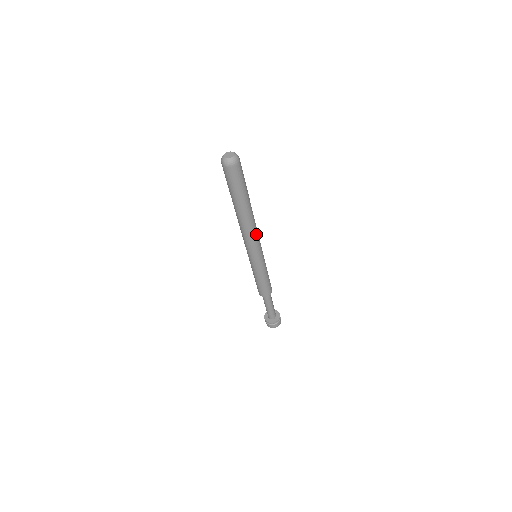
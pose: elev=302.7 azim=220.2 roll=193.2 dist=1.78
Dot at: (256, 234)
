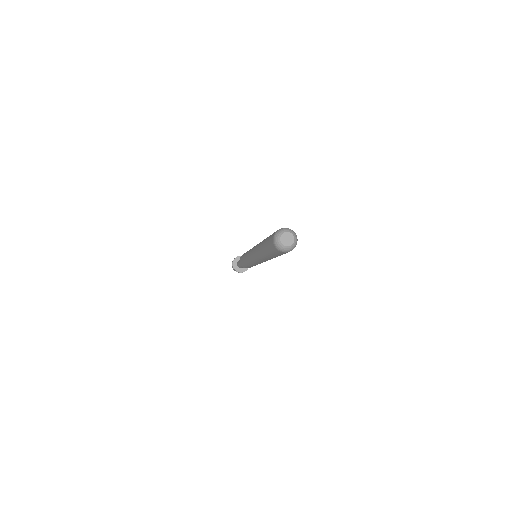
Dot at: occluded
